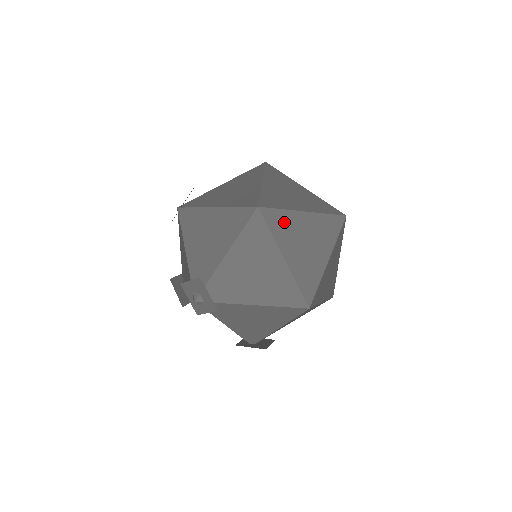
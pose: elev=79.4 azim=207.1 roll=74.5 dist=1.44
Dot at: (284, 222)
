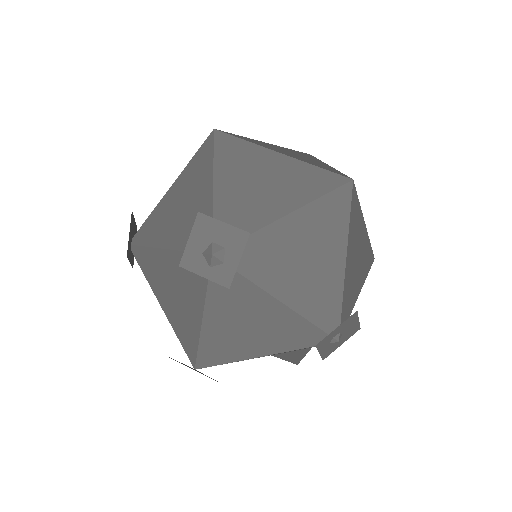
Dot at: (253, 141)
